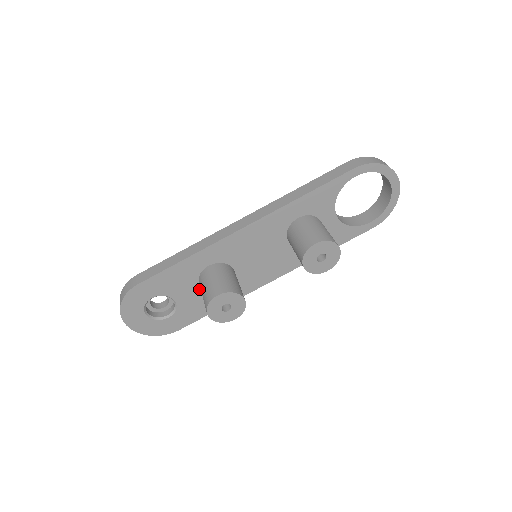
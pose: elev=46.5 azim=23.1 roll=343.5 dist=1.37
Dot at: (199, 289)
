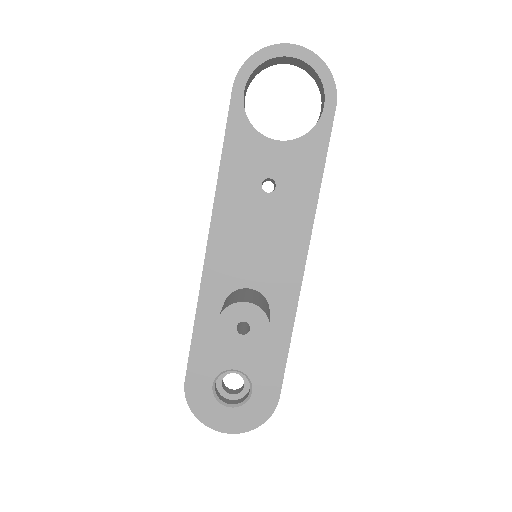
Dot at: occluded
